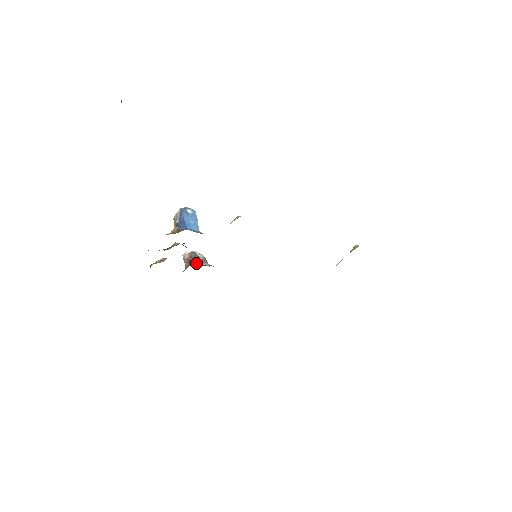
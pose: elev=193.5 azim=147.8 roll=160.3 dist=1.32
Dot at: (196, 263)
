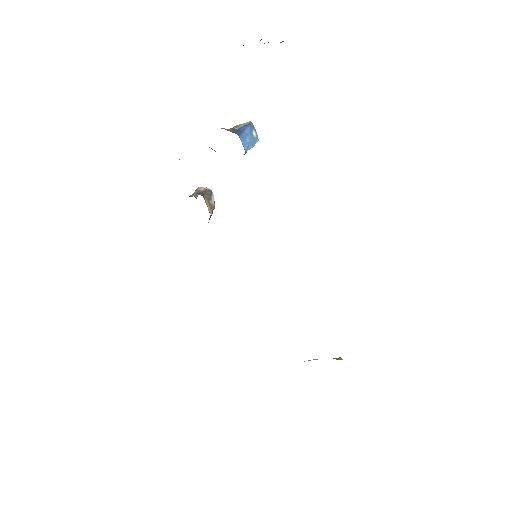
Dot at: (204, 198)
